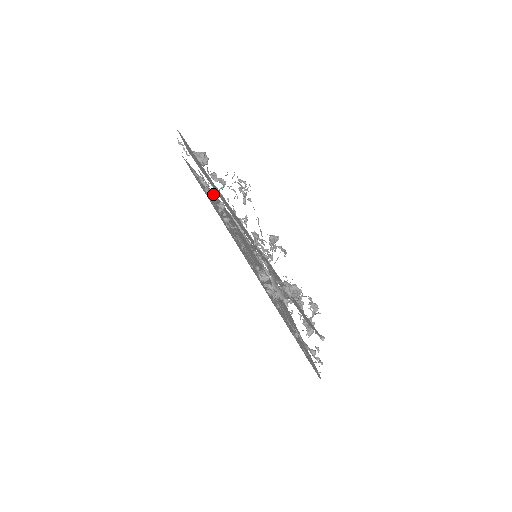
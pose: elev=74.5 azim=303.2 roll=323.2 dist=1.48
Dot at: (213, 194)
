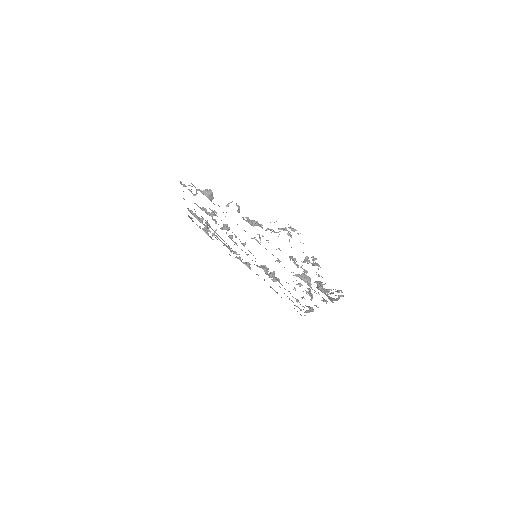
Dot at: occluded
